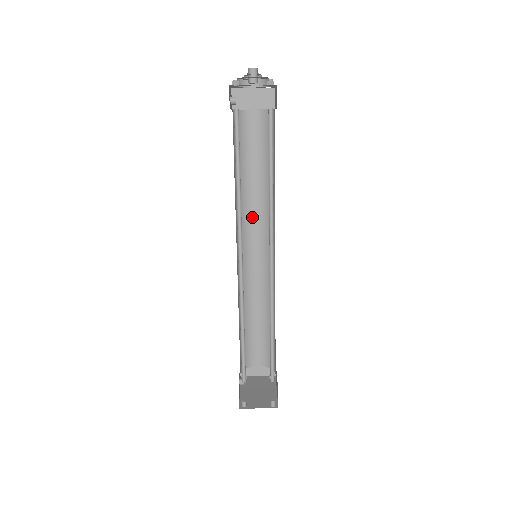
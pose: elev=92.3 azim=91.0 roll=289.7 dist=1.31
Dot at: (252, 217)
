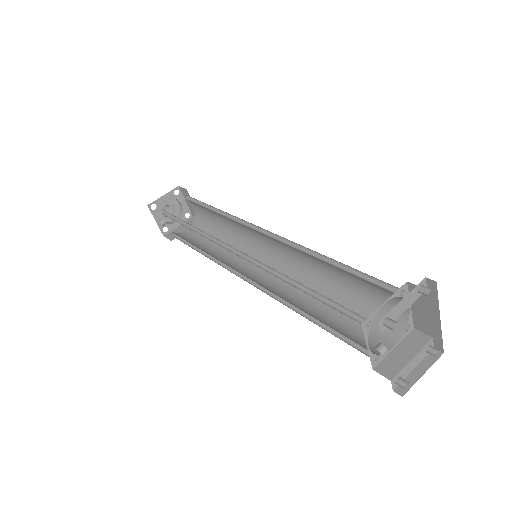
Dot at: (237, 262)
